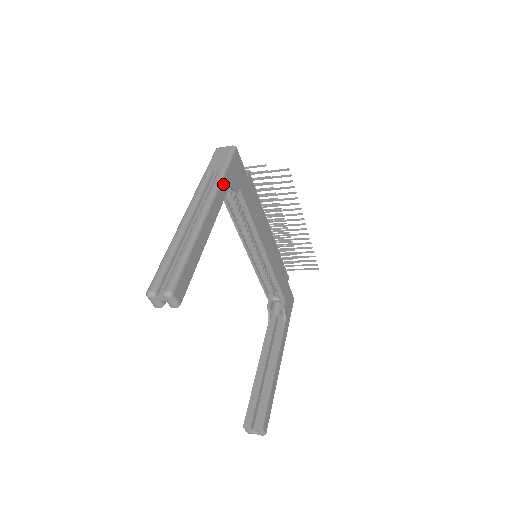
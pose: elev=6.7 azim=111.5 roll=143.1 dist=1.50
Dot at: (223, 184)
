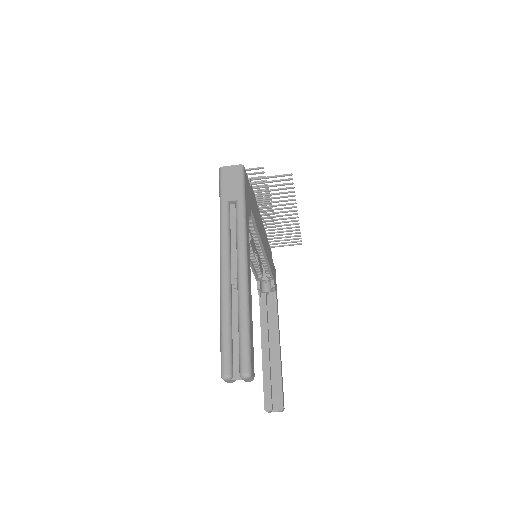
Dot at: (246, 219)
